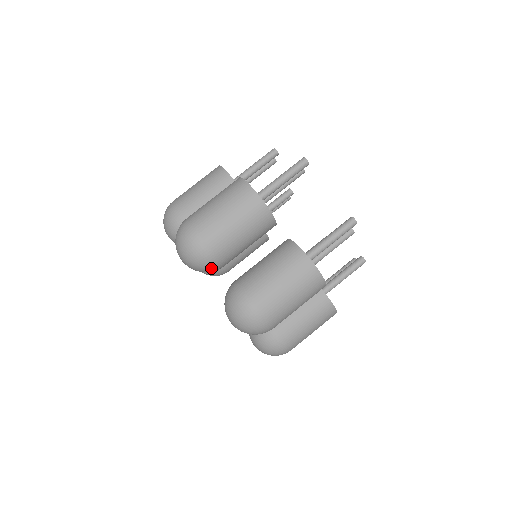
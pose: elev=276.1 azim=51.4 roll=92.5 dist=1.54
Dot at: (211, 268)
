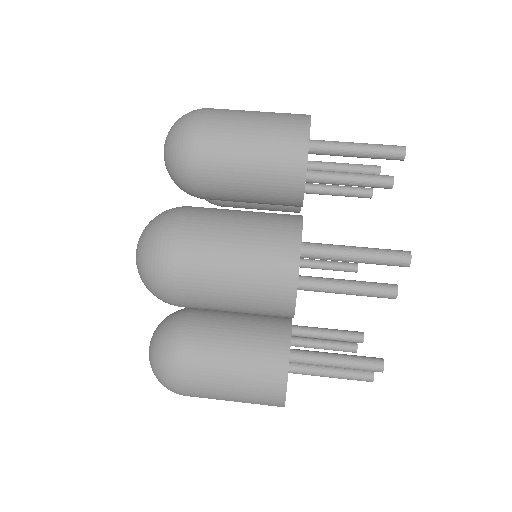
Dot at: (182, 171)
